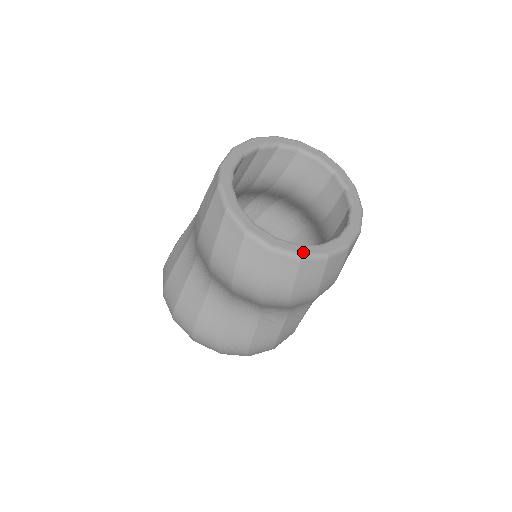
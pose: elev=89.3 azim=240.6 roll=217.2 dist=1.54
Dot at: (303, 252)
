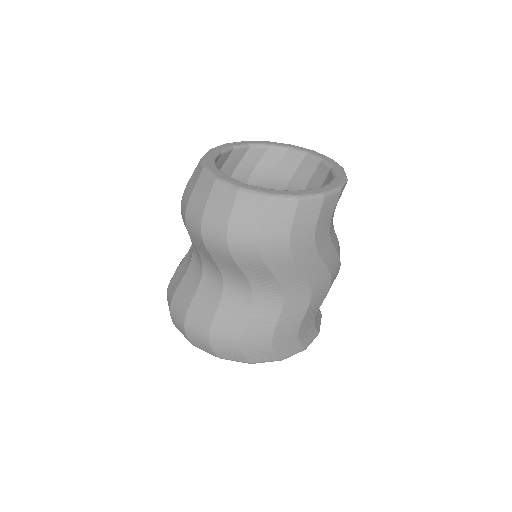
Dot at: (243, 186)
